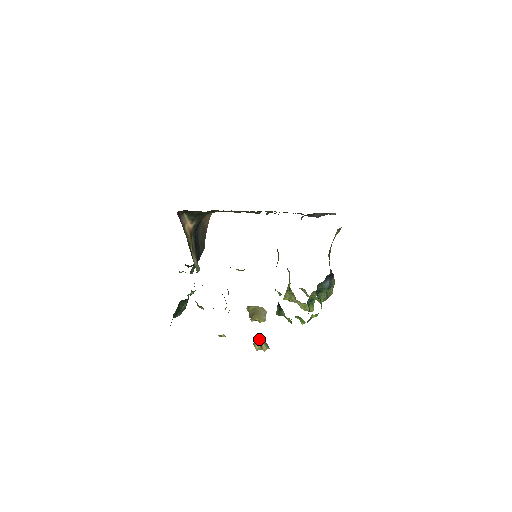
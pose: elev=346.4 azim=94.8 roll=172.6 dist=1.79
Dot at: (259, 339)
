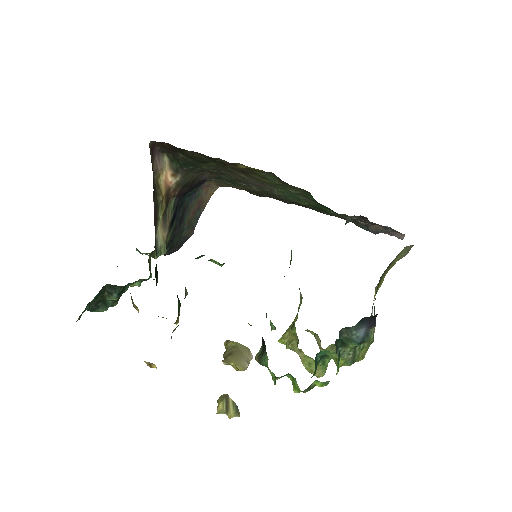
Dot at: (228, 396)
